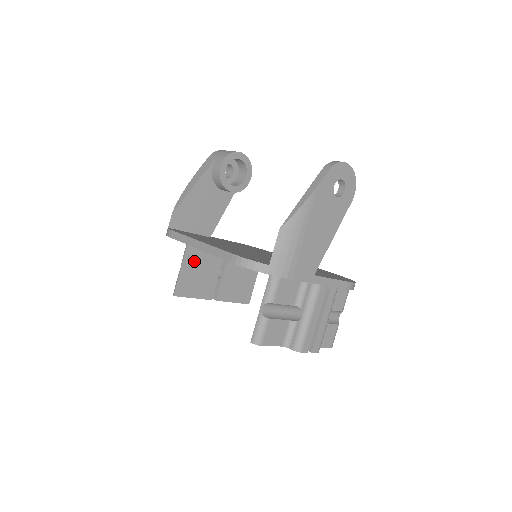
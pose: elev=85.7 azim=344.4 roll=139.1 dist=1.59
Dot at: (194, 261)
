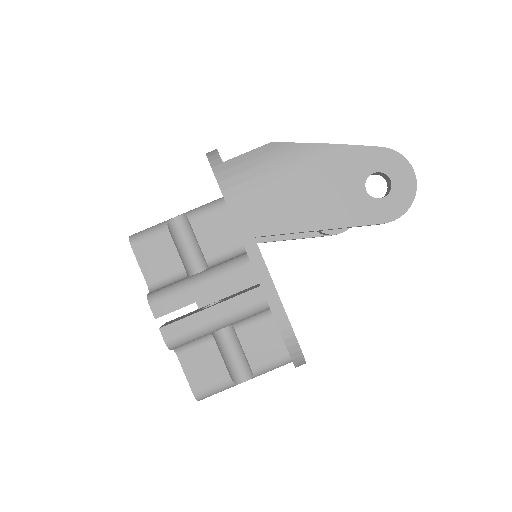
Dot at: occluded
